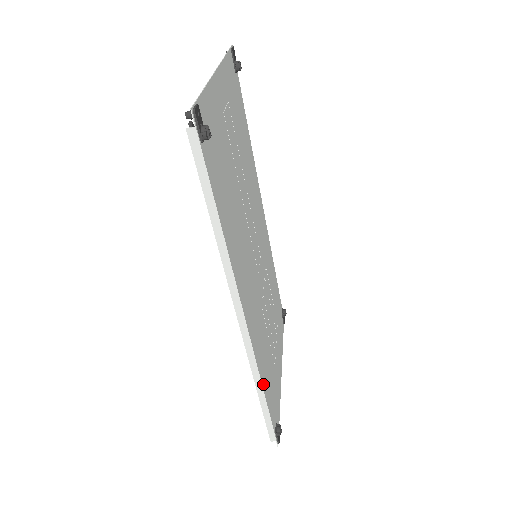
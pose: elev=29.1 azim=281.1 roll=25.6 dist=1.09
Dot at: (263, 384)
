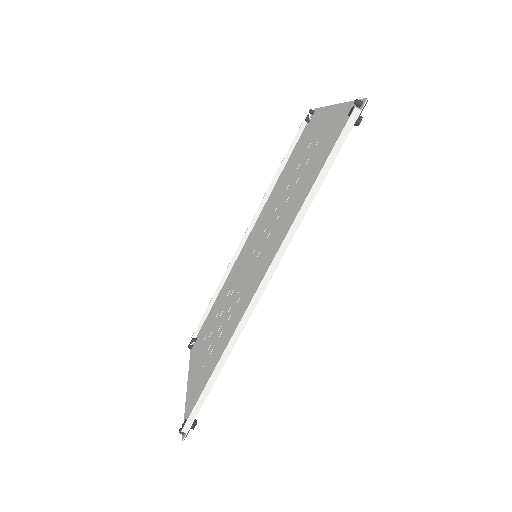
Dot at: (226, 358)
